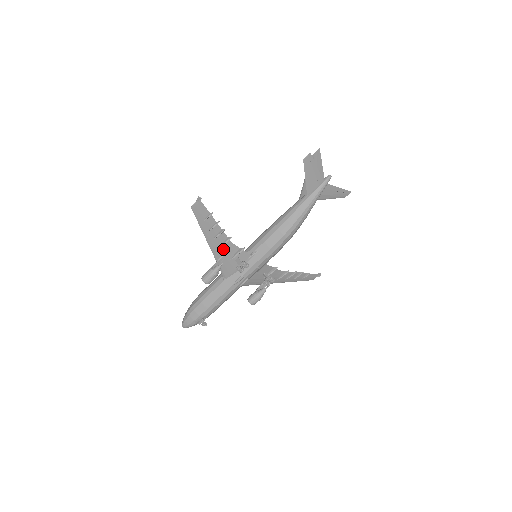
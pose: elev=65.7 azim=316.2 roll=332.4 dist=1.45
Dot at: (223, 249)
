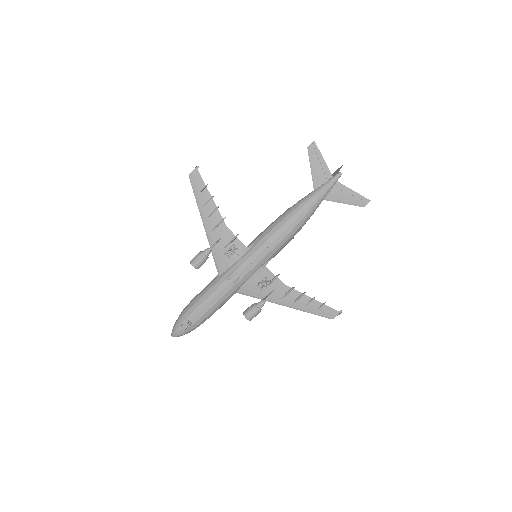
Dot at: (217, 233)
